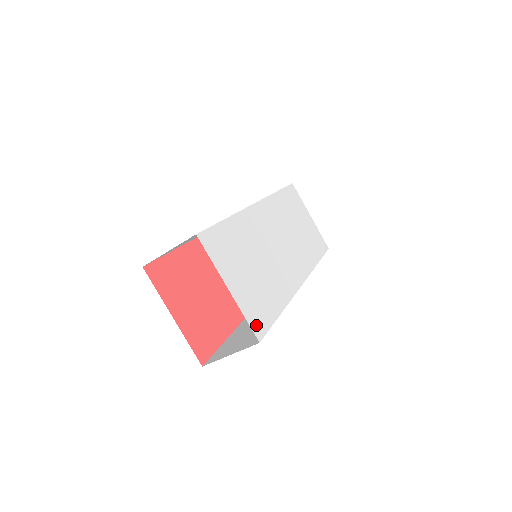
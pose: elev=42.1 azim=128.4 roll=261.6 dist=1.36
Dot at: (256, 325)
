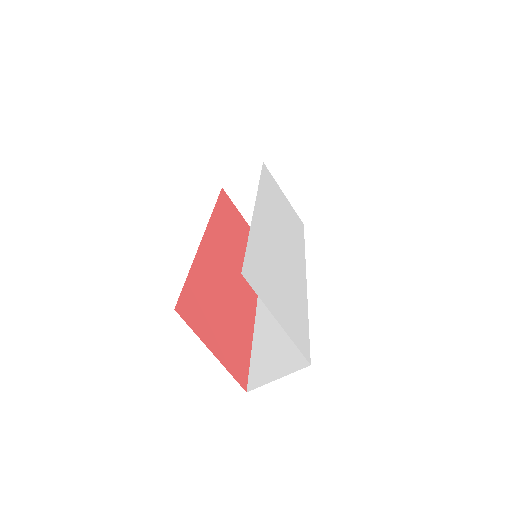
Dot at: (303, 348)
